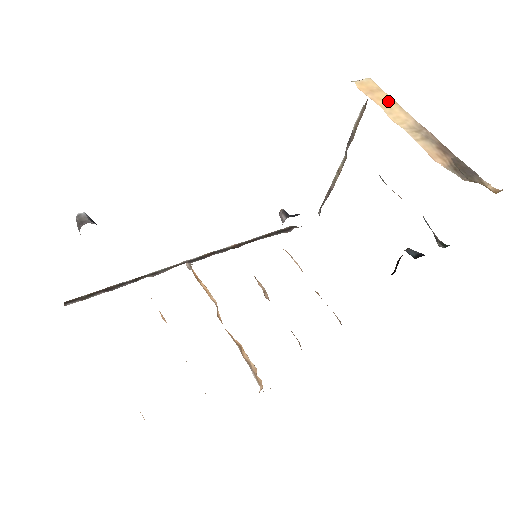
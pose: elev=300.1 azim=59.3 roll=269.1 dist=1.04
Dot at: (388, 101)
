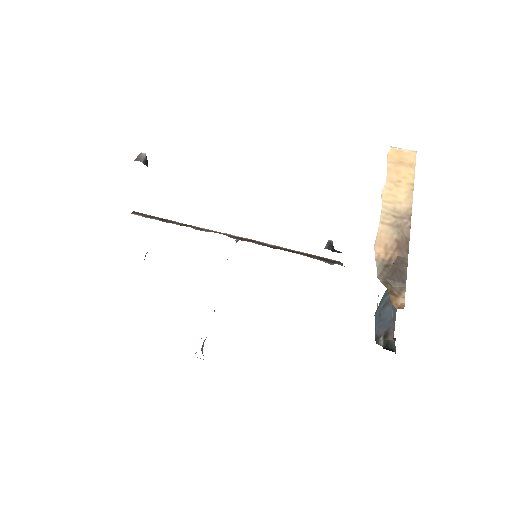
Dot at: (405, 178)
